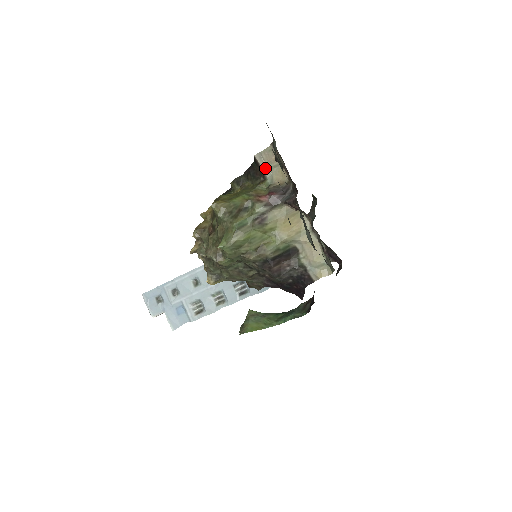
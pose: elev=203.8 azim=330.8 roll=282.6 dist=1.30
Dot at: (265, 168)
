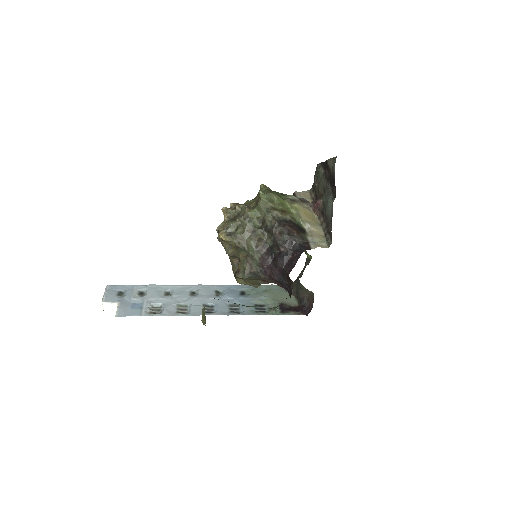
Dot at: (300, 197)
